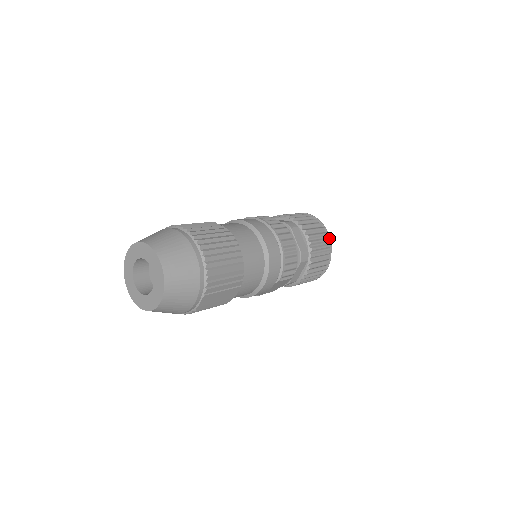
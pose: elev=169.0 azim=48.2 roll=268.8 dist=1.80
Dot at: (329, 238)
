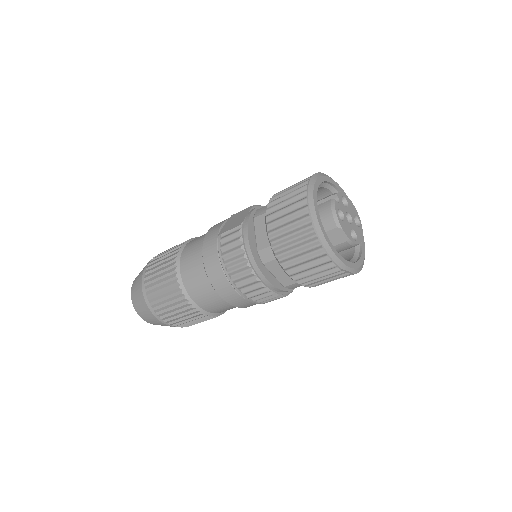
Dot at: (335, 264)
